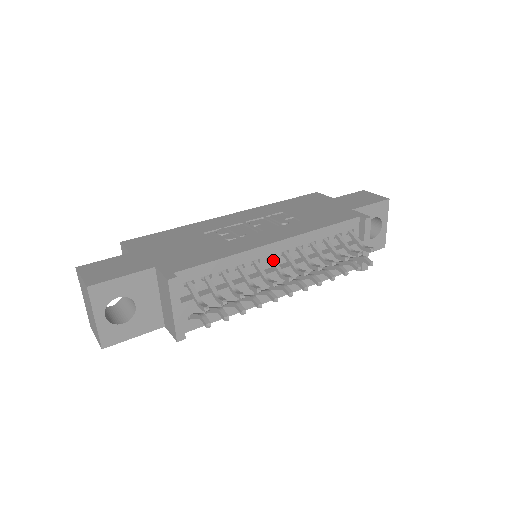
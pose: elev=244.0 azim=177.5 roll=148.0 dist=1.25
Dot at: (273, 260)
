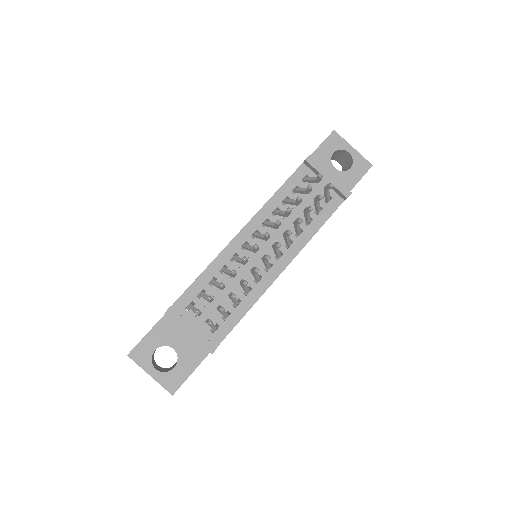
Dot at: (246, 246)
